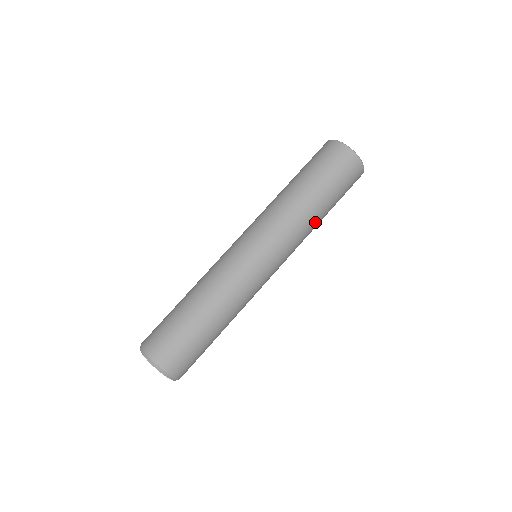
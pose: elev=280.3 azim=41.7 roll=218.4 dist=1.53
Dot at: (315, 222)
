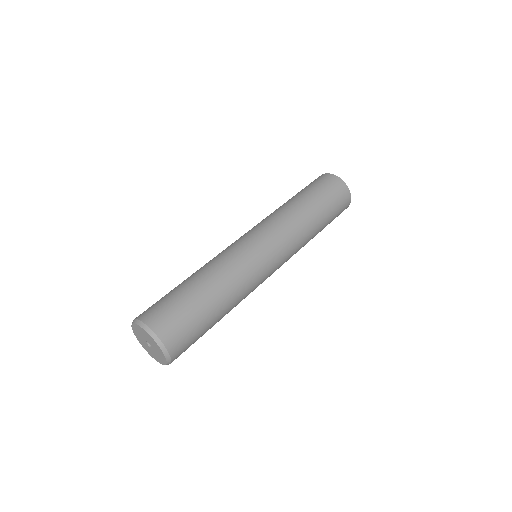
Dot at: (301, 213)
